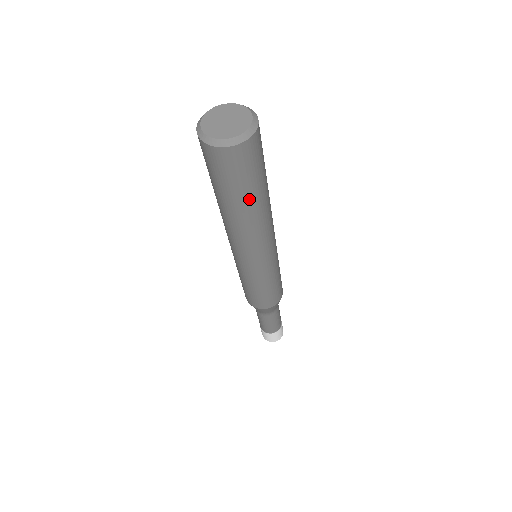
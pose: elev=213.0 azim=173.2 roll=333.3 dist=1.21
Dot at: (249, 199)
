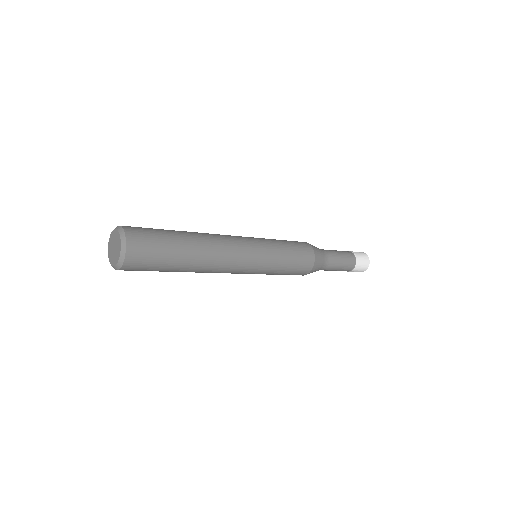
Dot at: occluded
